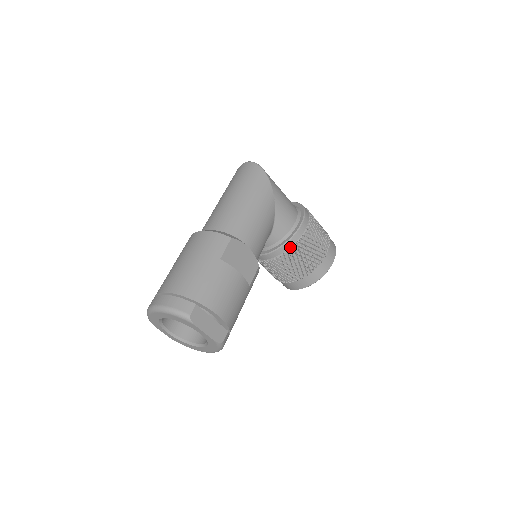
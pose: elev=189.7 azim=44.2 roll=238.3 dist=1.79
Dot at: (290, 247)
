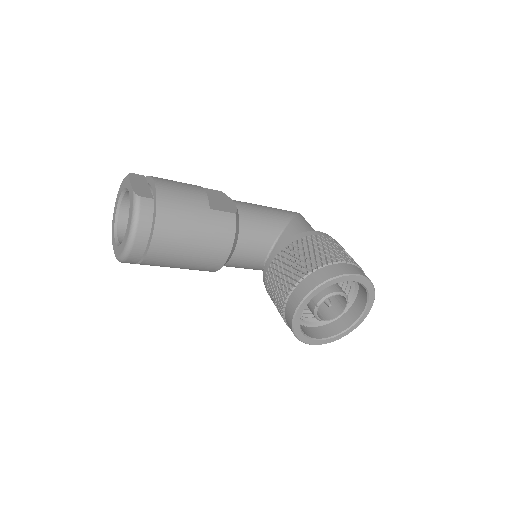
Dot at: (293, 242)
